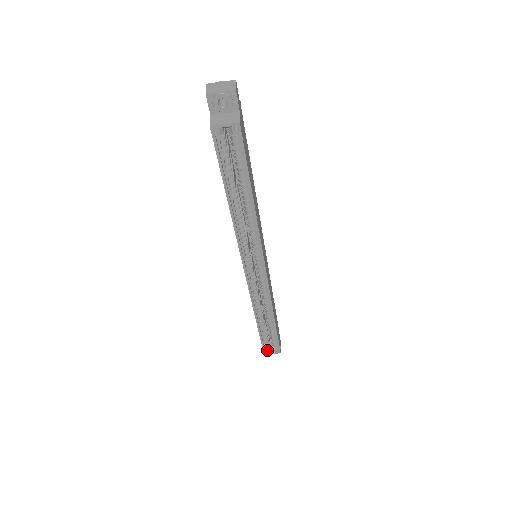
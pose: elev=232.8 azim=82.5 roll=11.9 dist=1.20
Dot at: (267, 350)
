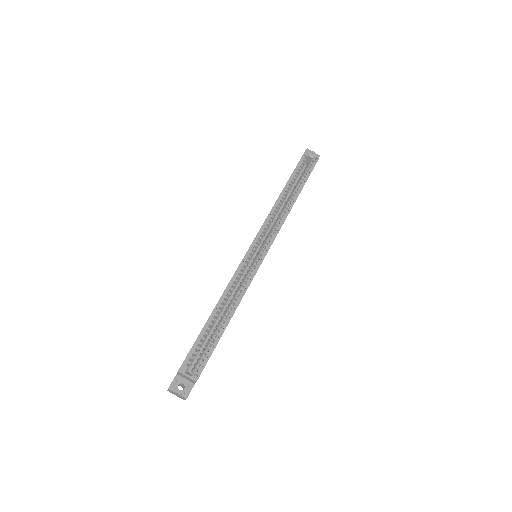
Dot at: occluded
